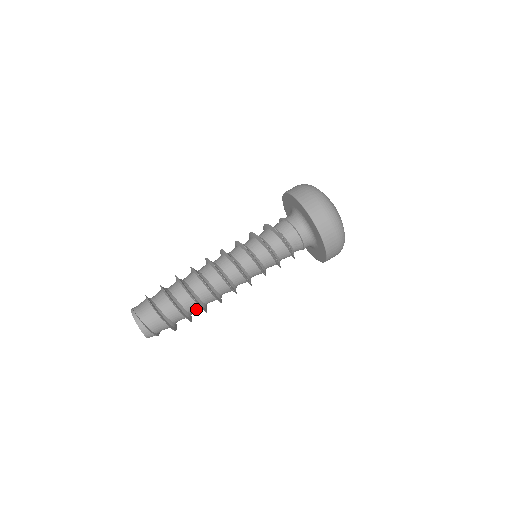
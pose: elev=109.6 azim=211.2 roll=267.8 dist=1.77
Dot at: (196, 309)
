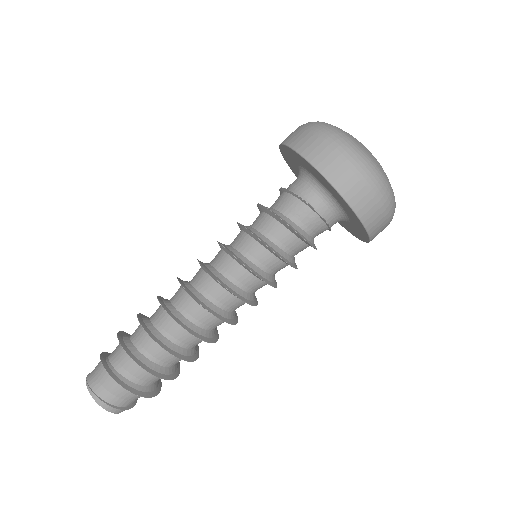
Dot at: occluded
